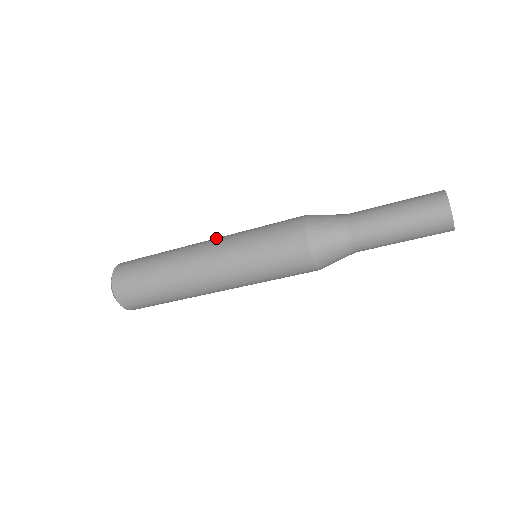
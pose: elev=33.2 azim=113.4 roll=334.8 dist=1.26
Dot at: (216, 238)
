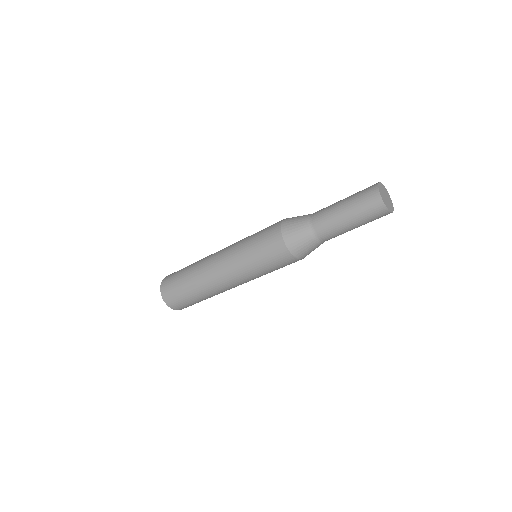
Dot at: (221, 258)
